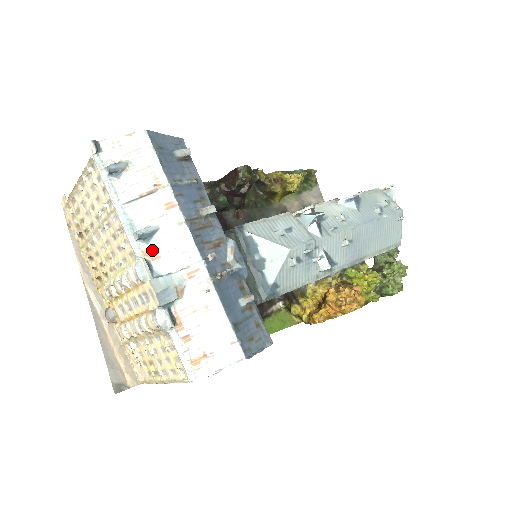
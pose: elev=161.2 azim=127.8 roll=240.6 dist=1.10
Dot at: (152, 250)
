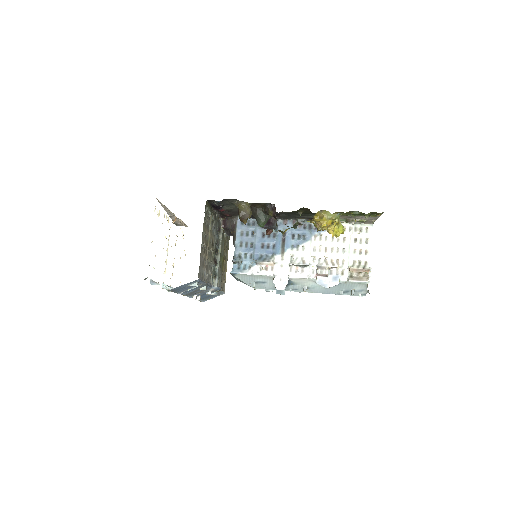
Dot at: occluded
